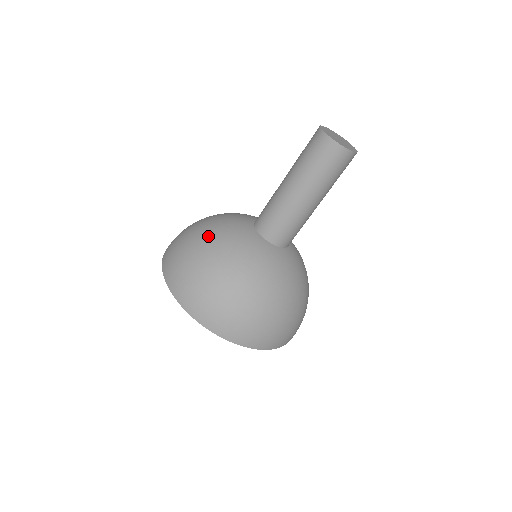
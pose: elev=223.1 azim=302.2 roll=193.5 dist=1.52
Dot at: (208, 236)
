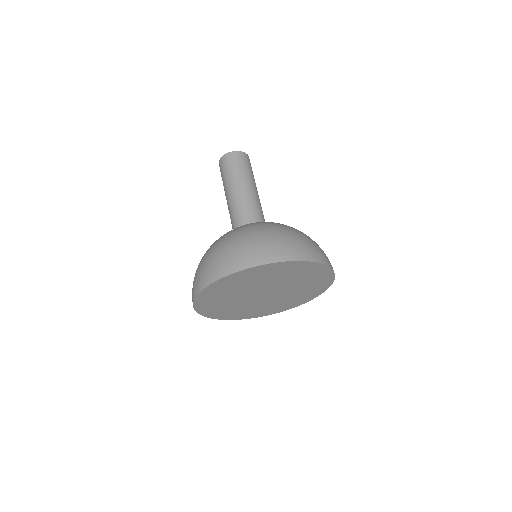
Dot at: occluded
